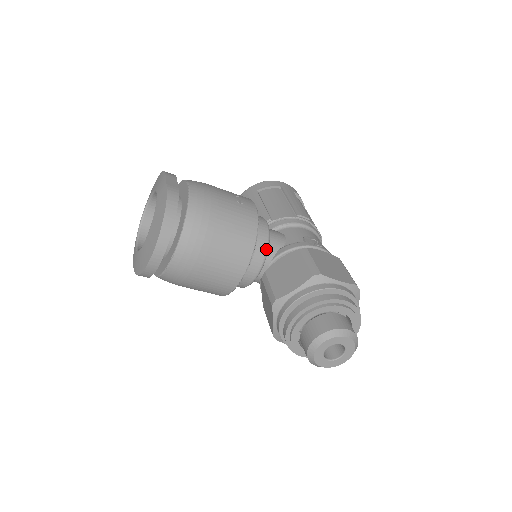
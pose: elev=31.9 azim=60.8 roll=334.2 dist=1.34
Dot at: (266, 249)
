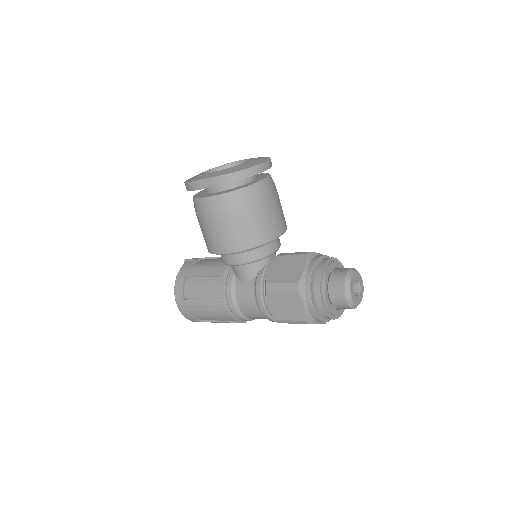
Dot at: occluded
